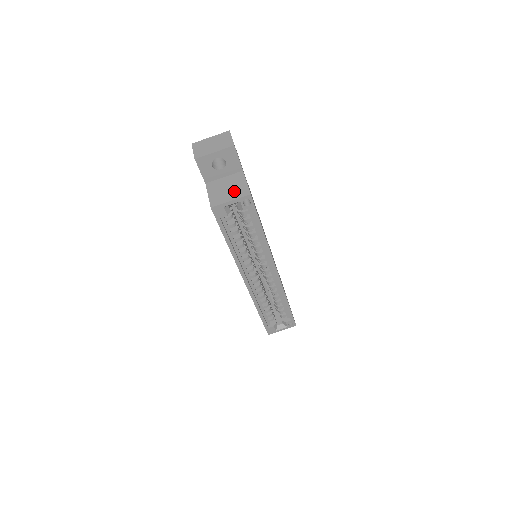
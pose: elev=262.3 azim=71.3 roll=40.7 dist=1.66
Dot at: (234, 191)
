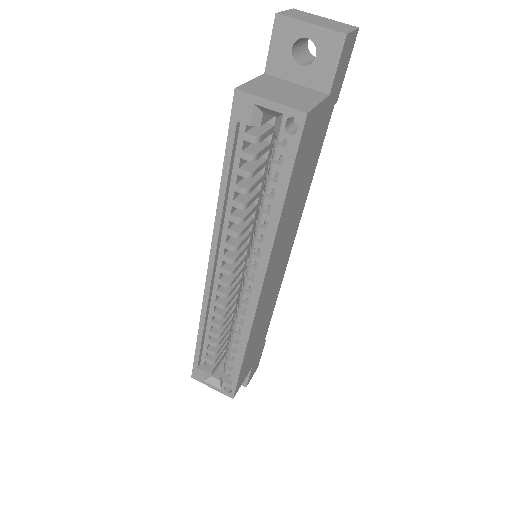
Dot at: (289, 97)
